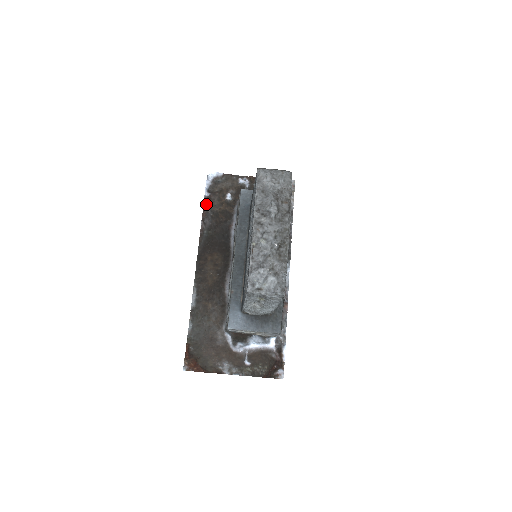
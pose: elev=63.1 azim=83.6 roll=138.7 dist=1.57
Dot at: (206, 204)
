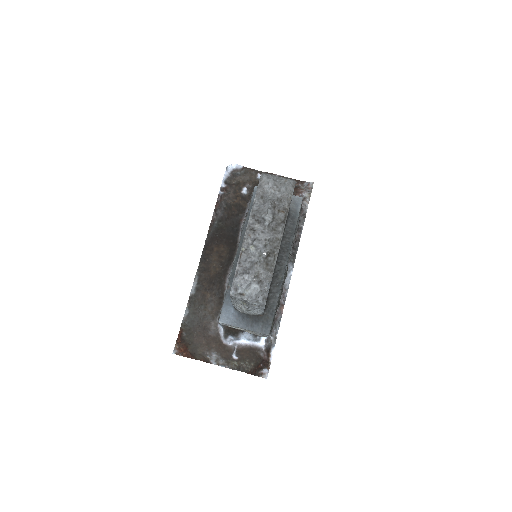
Dot at: (221, 195)
